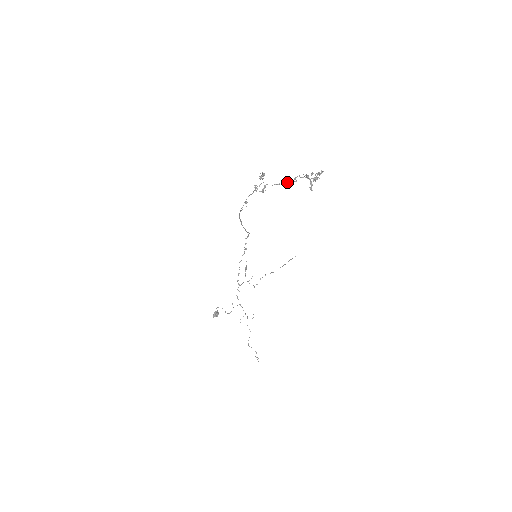
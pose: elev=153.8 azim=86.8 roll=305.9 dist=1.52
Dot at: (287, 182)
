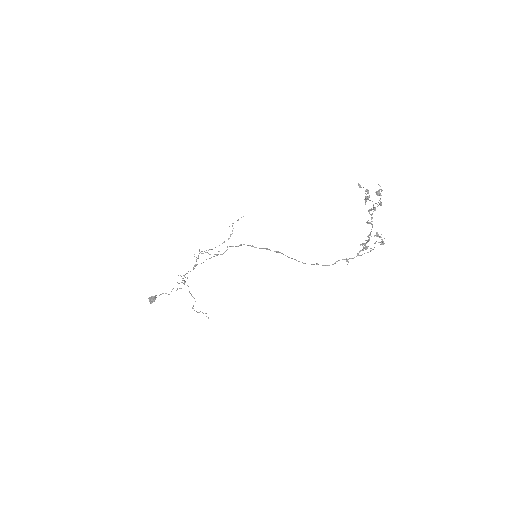
Dot at: (372, 221)
